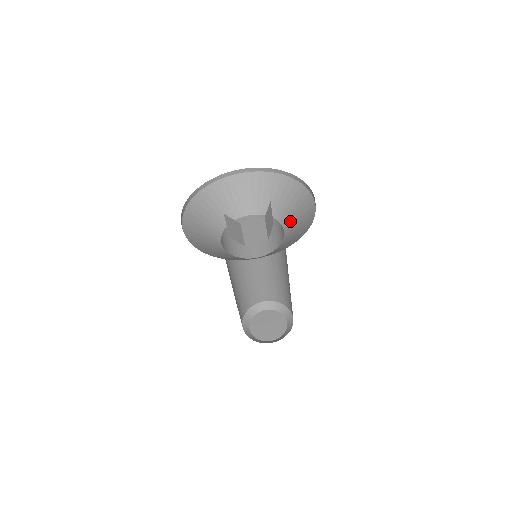
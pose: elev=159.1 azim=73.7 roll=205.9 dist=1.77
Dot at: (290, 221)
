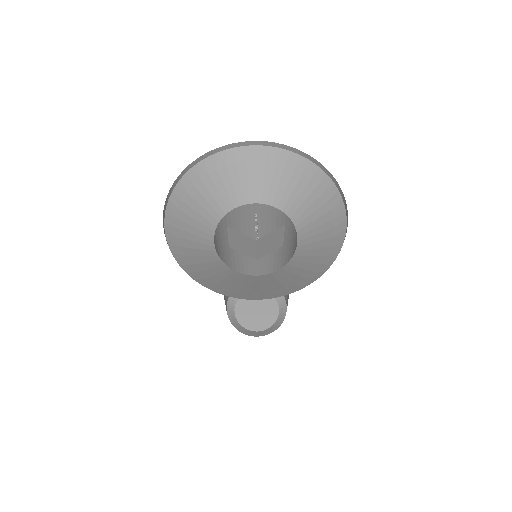
Dot at: (301, 212)
